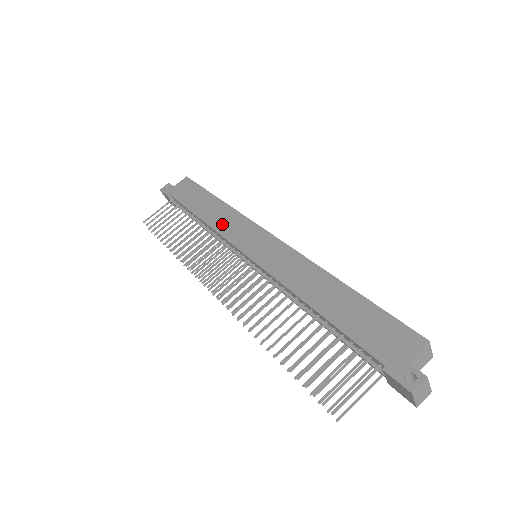
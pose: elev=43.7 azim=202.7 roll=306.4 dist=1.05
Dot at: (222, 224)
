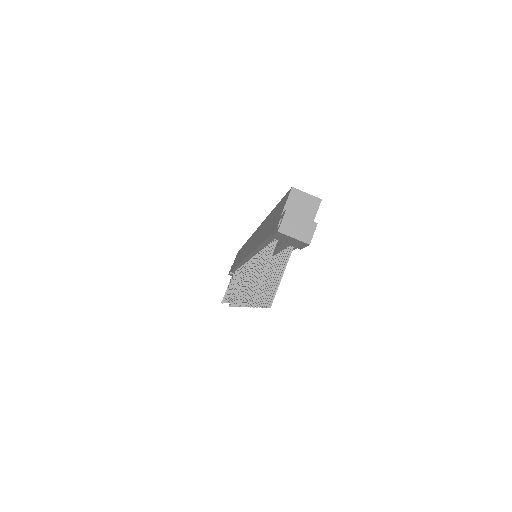
Dot at: (241, 256)
